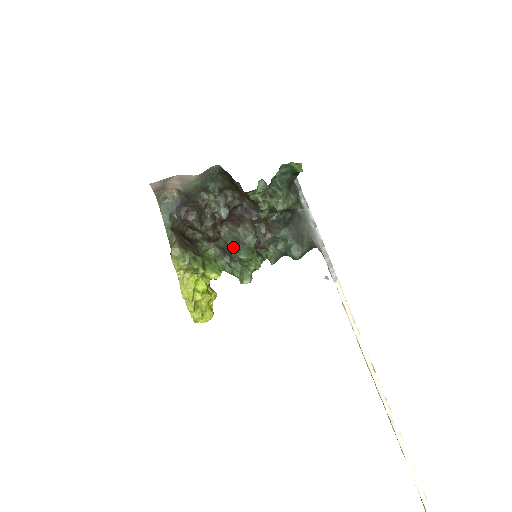
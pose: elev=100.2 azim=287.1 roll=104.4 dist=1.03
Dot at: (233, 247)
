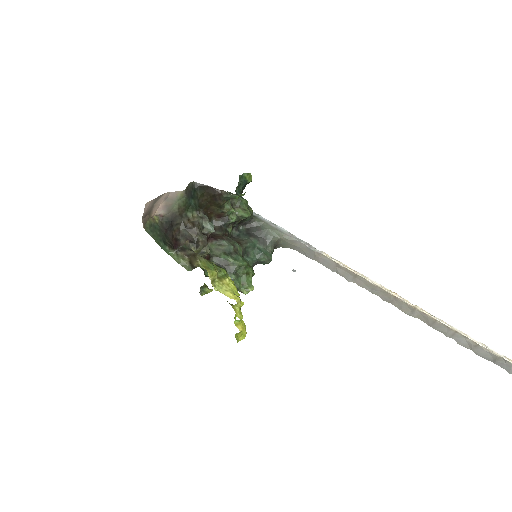
Dot at: (230, 258)
